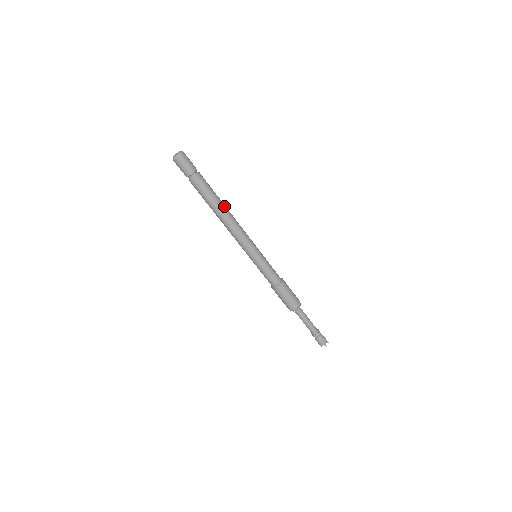
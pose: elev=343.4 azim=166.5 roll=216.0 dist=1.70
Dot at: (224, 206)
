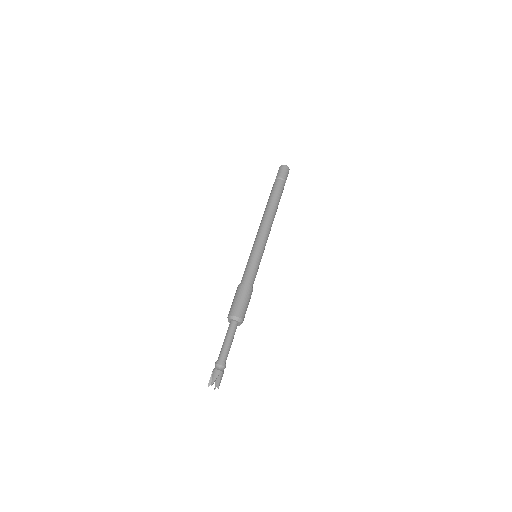
Dot at: (275, 208)
